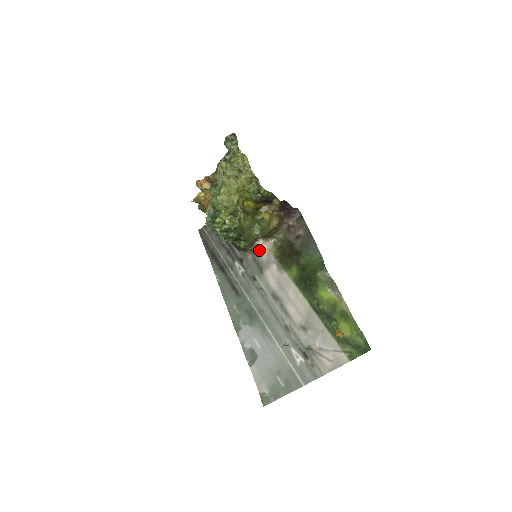
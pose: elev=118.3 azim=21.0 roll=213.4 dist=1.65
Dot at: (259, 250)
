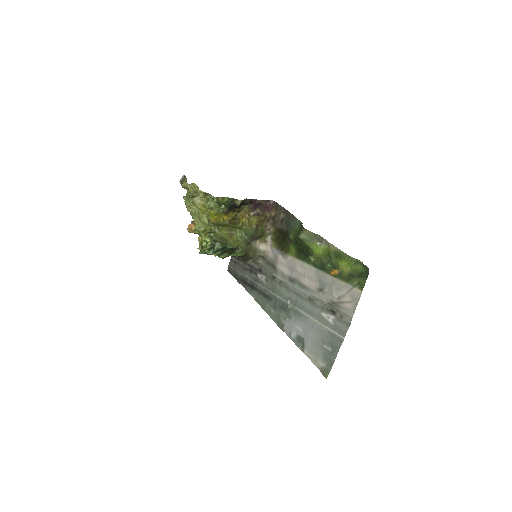
Dot at: (265, 253)
